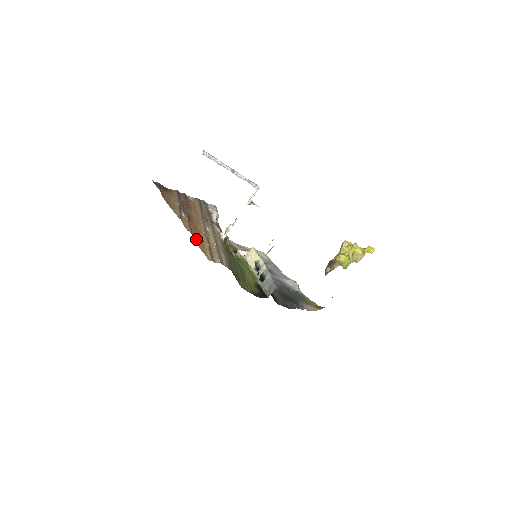
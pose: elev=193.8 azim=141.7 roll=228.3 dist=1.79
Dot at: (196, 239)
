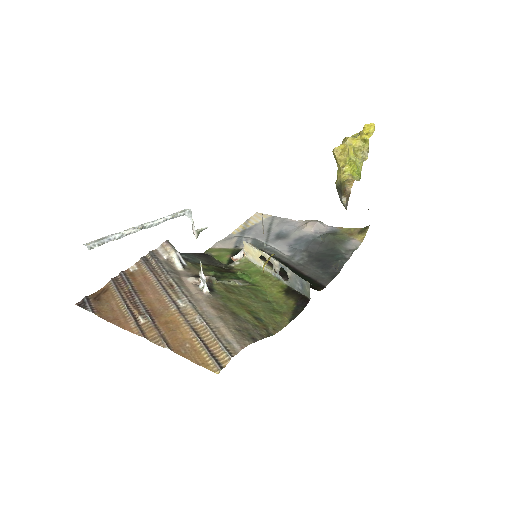
Dot at: (180, 350)
